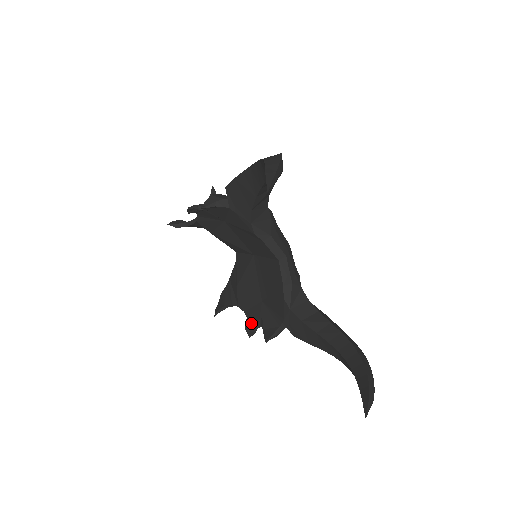
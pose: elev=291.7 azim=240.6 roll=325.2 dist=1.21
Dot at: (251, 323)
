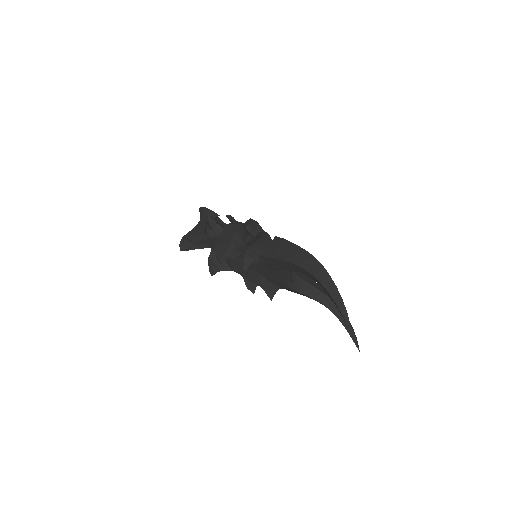
Dot at: (250, 284)
